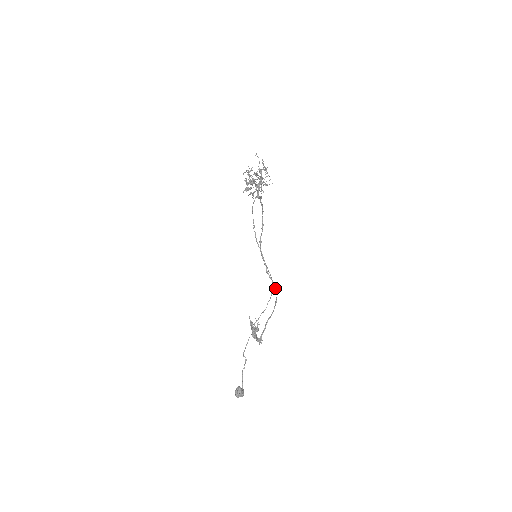
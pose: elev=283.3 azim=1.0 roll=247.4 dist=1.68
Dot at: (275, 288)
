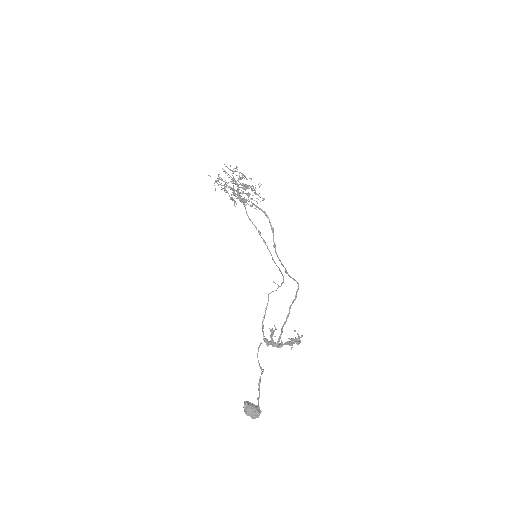
Dot at: (298, 285)
